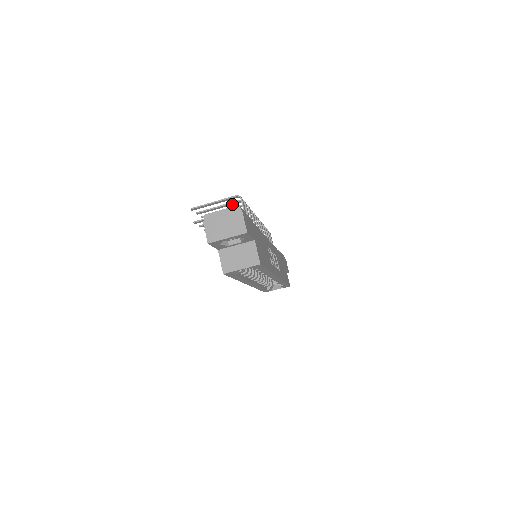
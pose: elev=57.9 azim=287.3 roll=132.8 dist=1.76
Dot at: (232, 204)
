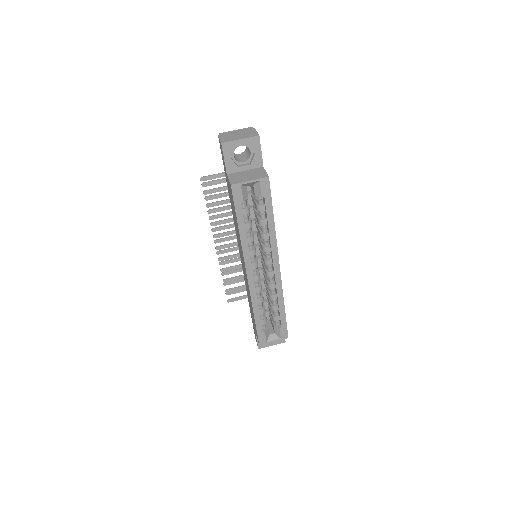
Dot at: occluded
